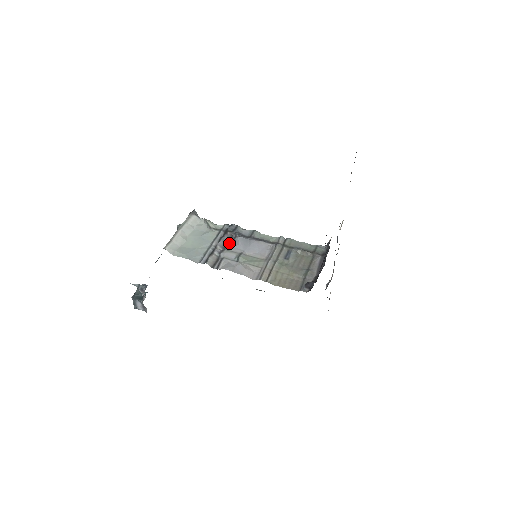
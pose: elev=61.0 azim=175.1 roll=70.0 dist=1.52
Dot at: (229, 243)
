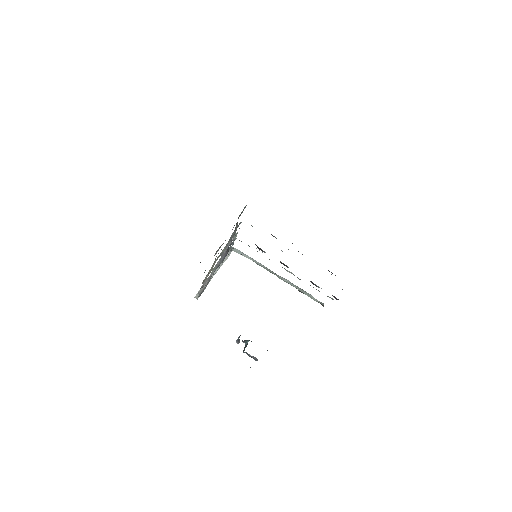
Dot at: (222, 261)
